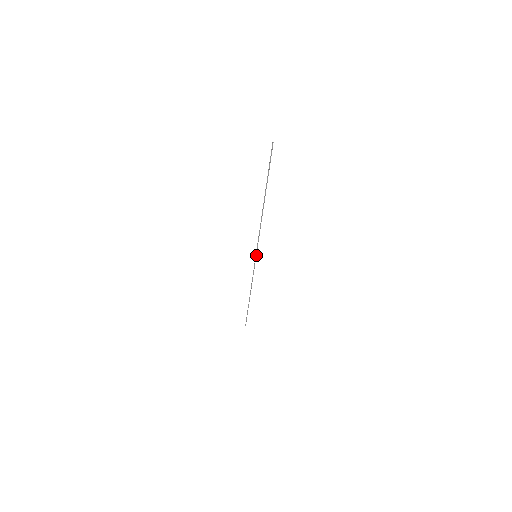
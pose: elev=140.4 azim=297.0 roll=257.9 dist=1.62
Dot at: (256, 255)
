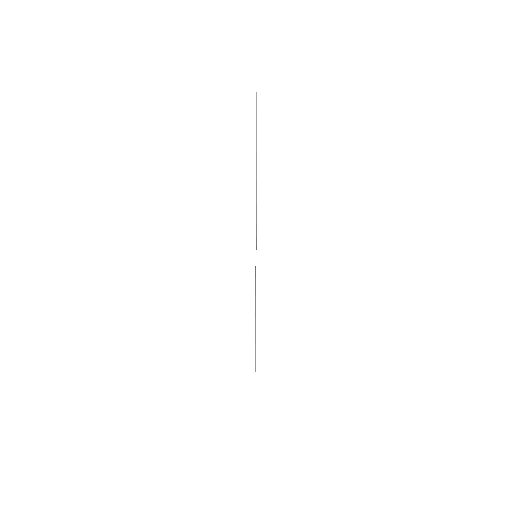
Dot at: occluded
